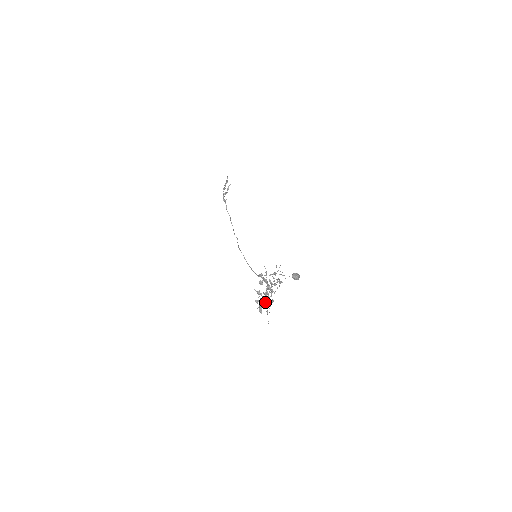
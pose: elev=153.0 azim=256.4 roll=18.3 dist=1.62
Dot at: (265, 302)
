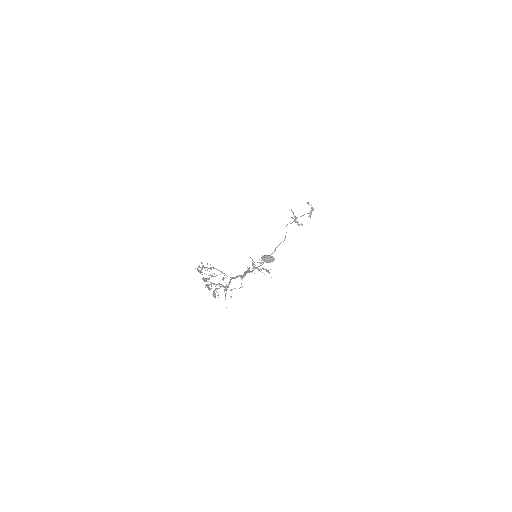
Dot at: (206, 286)
